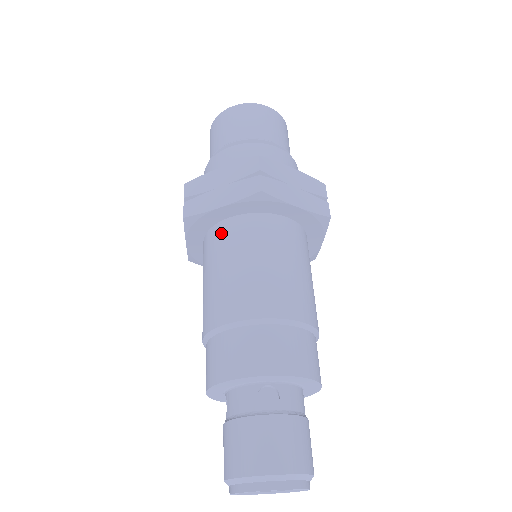
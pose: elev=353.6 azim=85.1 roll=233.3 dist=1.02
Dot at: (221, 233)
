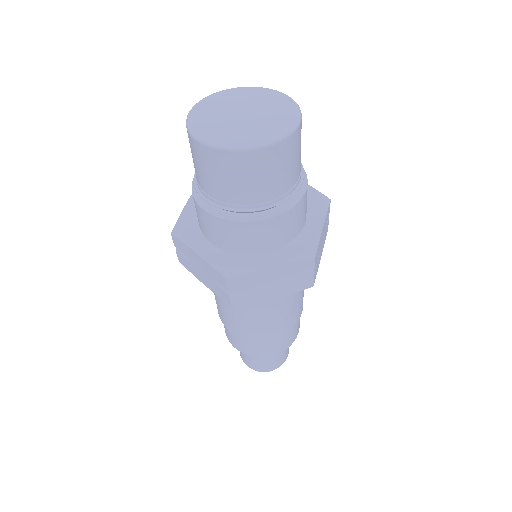
Dot at: occluded
